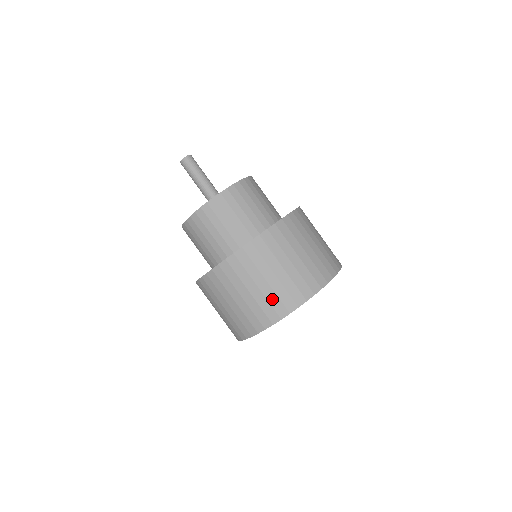
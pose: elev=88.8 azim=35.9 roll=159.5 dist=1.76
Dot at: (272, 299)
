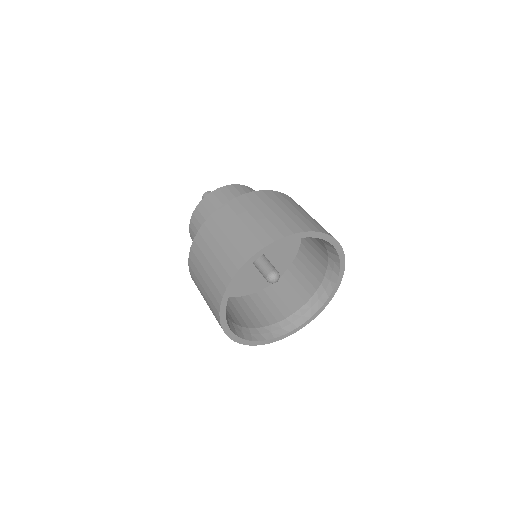
Dot at: (224, 261)
